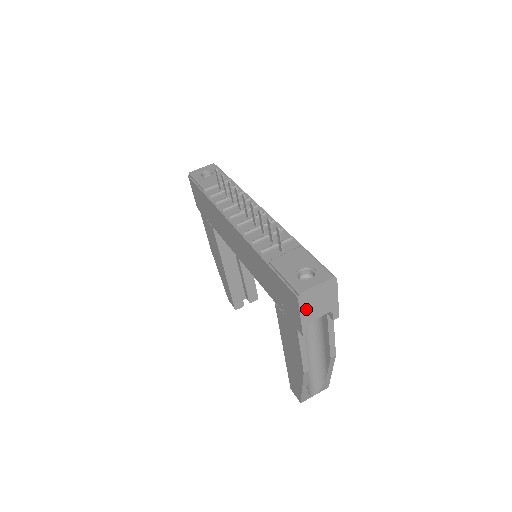
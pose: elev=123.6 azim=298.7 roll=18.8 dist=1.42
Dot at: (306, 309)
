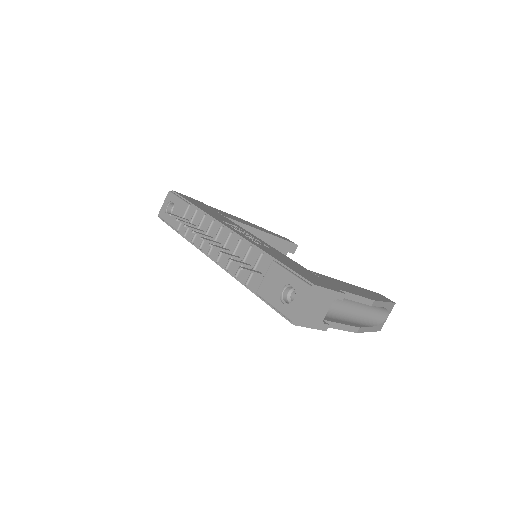
Dot at: (309, 321)
